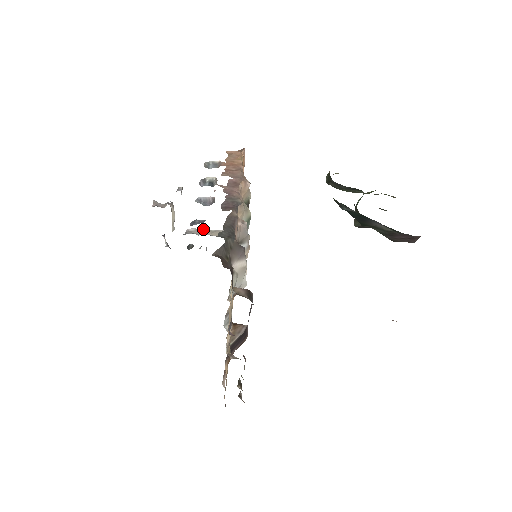
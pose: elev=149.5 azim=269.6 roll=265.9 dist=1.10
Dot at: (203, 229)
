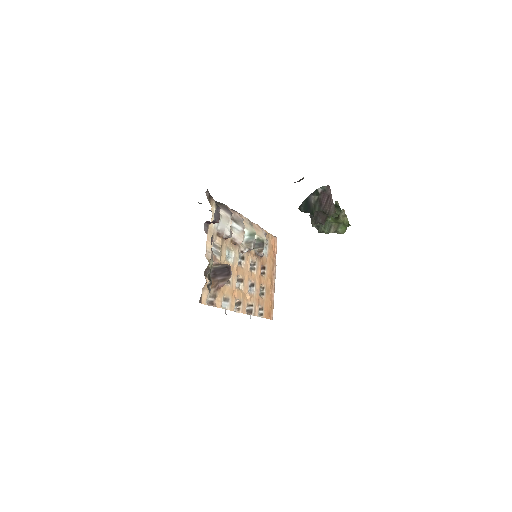
Dot at: occluded
